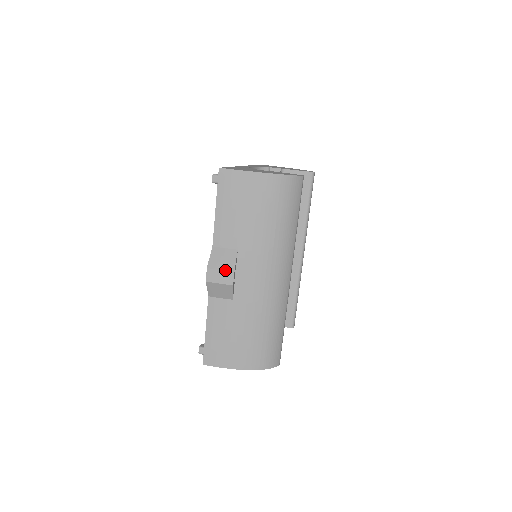
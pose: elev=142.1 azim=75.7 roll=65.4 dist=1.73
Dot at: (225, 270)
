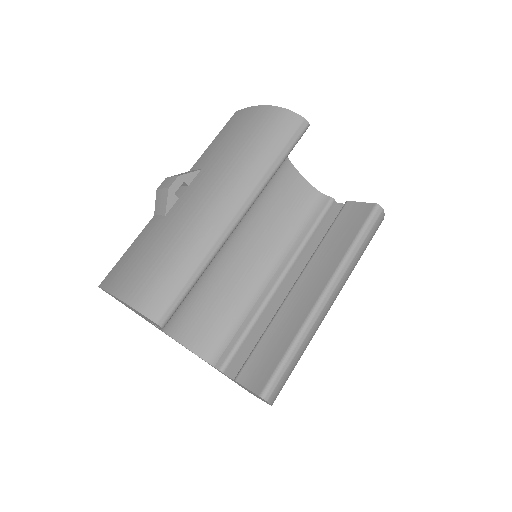
Dot at: (174, 176)
